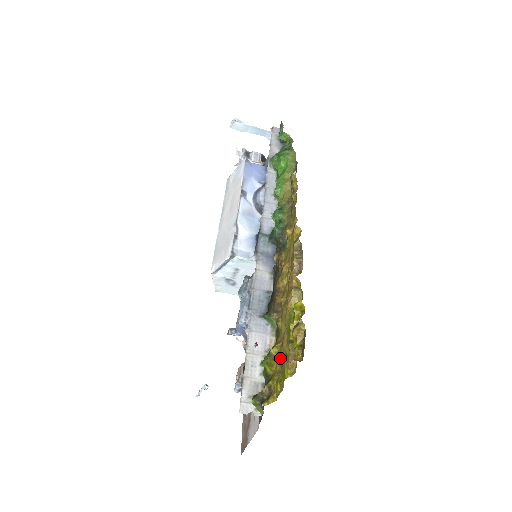
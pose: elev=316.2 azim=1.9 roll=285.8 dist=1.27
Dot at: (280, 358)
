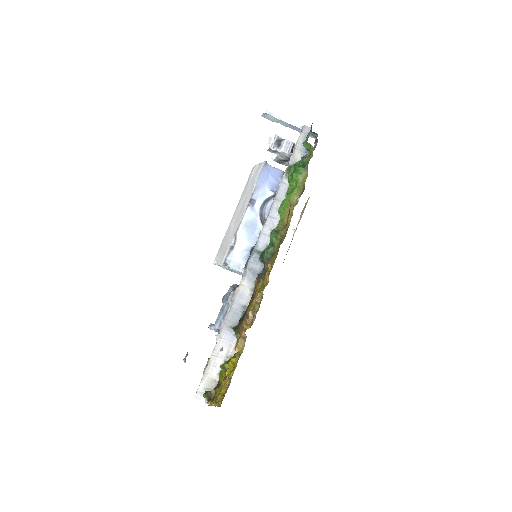
Dot at: occluded
